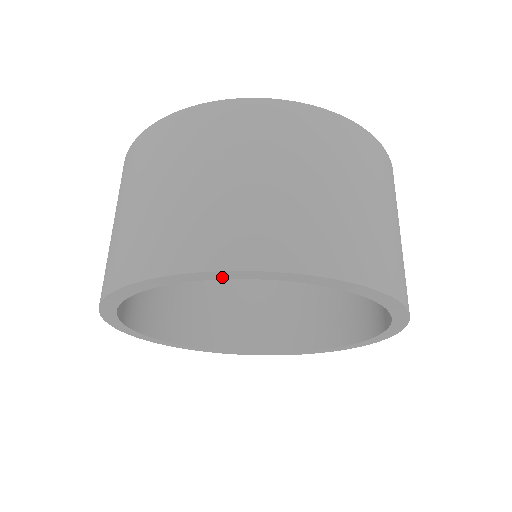
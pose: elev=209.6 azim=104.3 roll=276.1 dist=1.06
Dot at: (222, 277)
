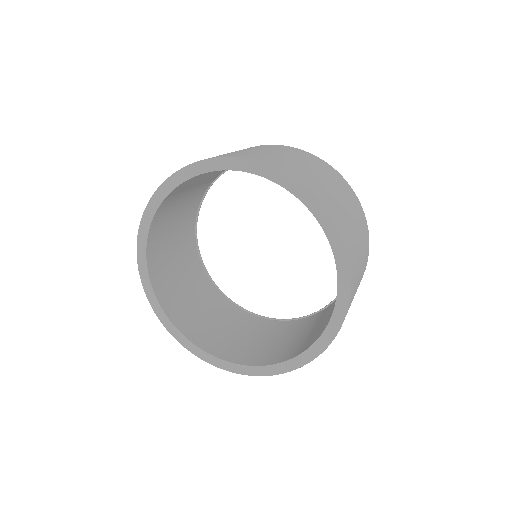
Dot at: (170, 189)
